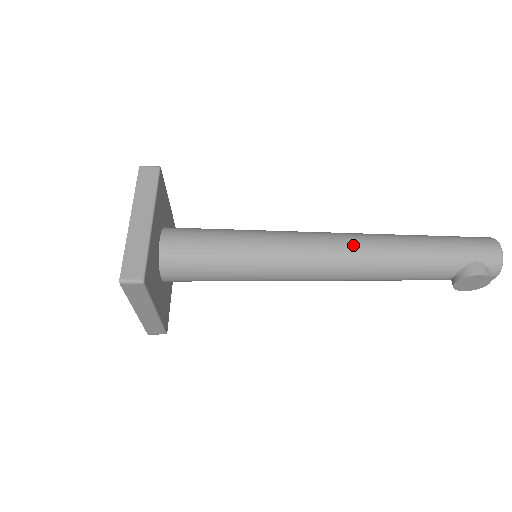
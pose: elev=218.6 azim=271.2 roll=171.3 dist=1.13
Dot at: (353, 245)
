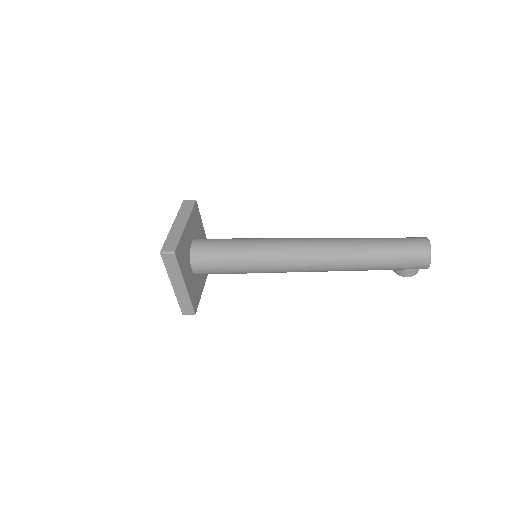
Dot at: (319, 267)
